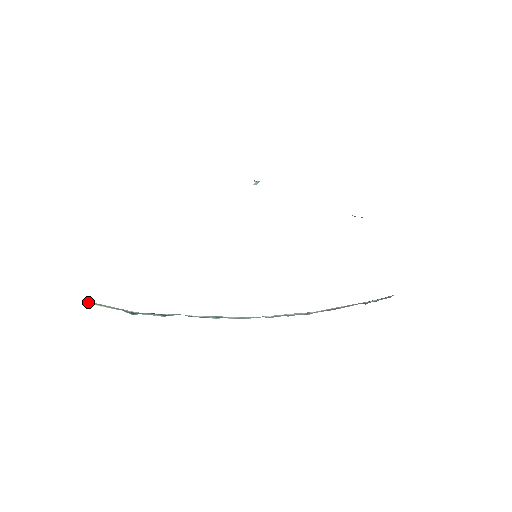
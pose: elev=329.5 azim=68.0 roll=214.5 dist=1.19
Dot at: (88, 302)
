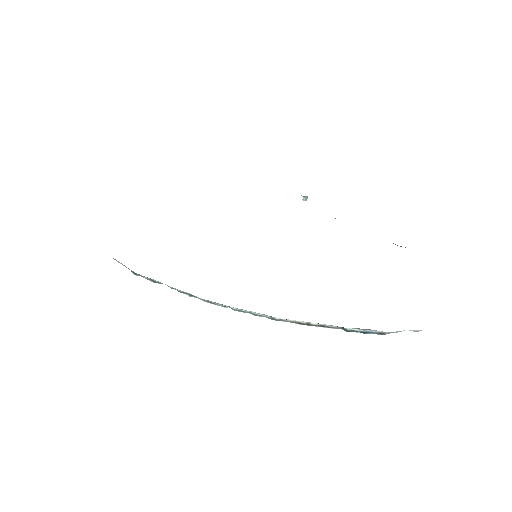
Dot at: (113, 258)
